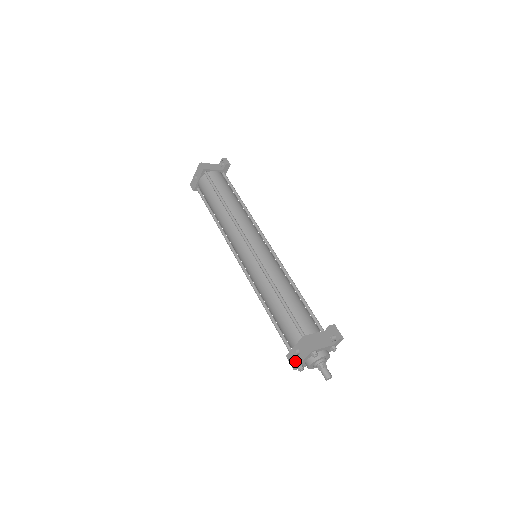
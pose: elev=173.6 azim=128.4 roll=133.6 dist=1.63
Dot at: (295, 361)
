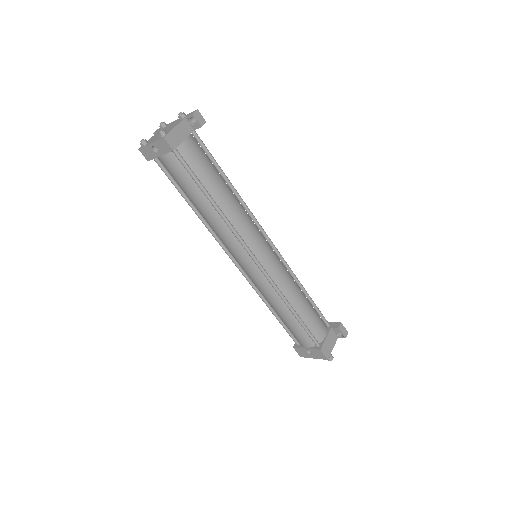
Dot at: (304, 355)
